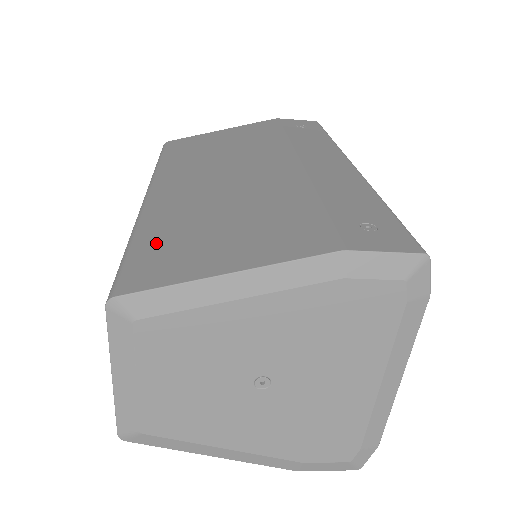
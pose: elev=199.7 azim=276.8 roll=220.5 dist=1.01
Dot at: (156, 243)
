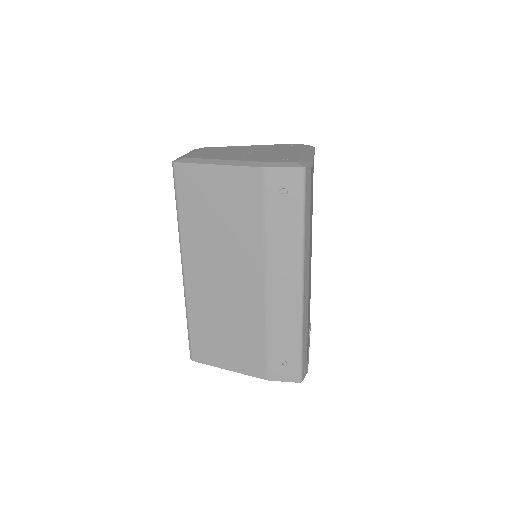
Dot at: (199, 333)
